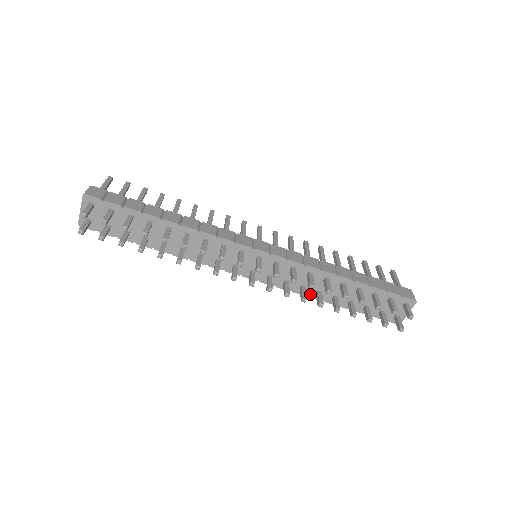
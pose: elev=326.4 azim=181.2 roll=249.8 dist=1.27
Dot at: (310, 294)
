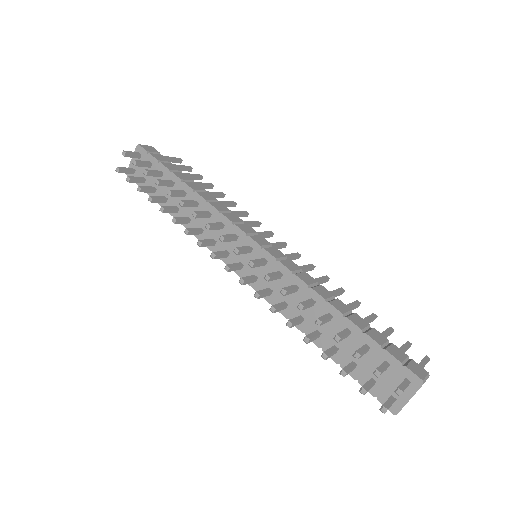
Dot at: (292, 317)
